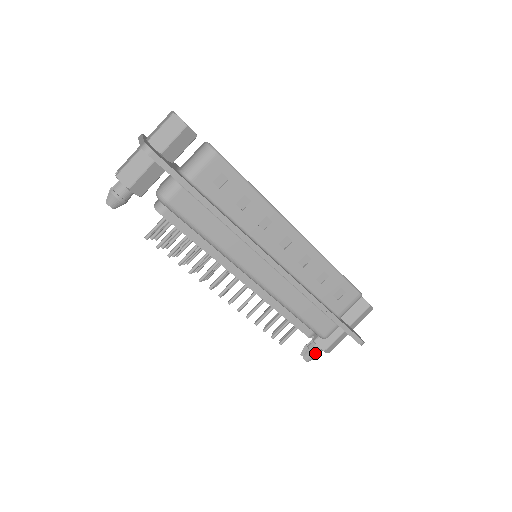
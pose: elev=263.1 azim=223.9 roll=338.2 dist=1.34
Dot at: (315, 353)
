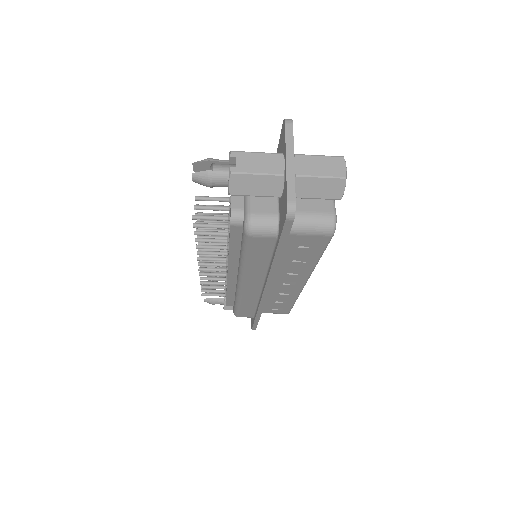
Dot at: occluded
